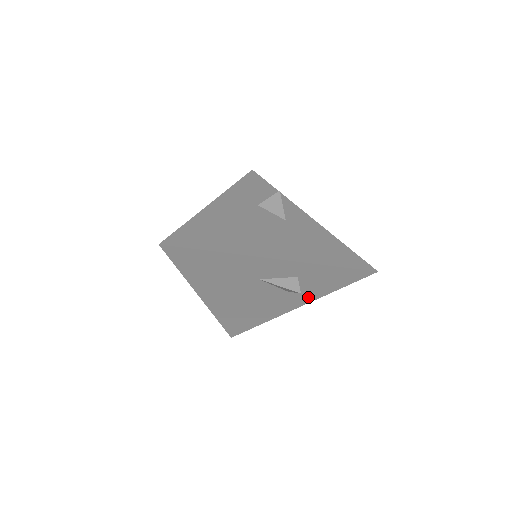
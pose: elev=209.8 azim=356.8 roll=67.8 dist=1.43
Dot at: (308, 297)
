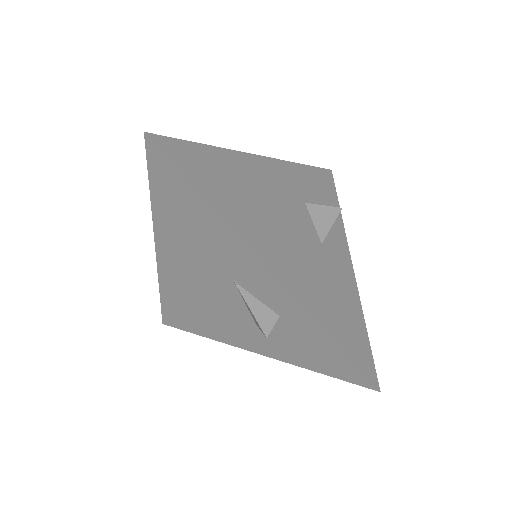
Dot at: (274, 350)
